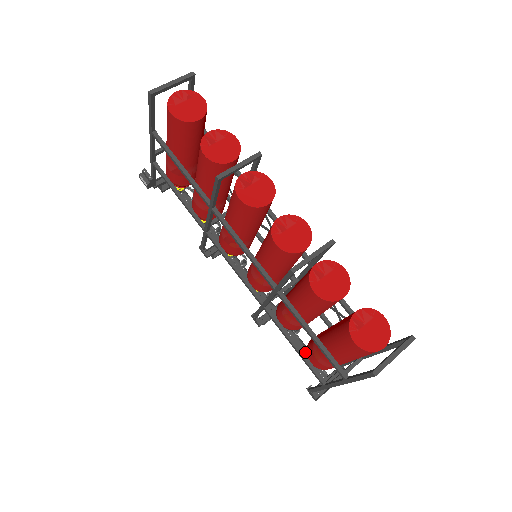
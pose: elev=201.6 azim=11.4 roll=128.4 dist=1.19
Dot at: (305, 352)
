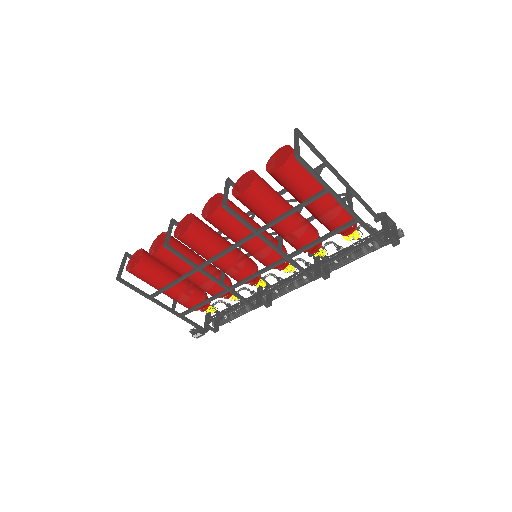
Dot at: occluded
